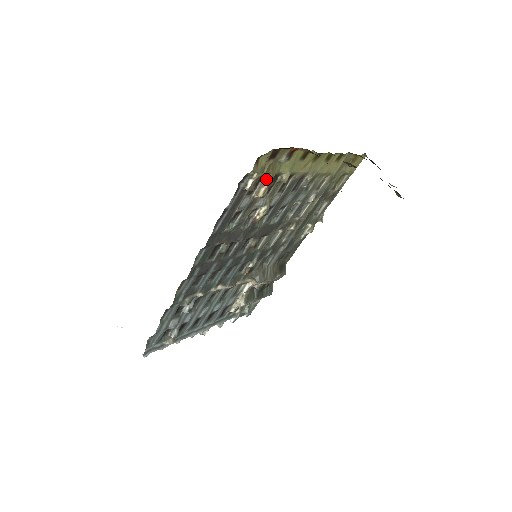
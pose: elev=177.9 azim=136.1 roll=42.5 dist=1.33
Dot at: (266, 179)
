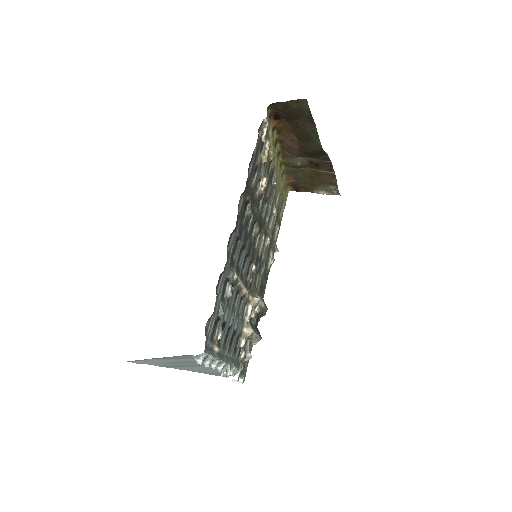
Dot at: (267, 142)
